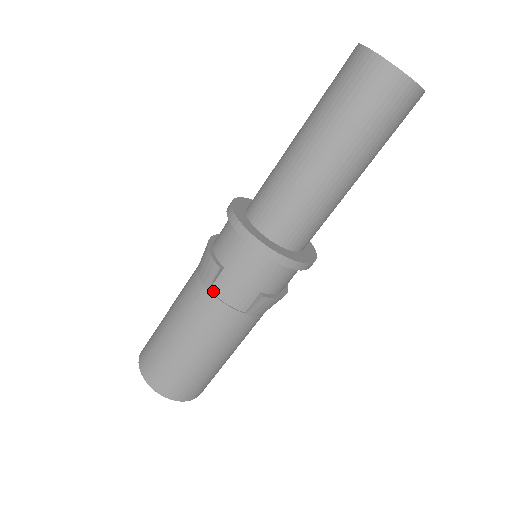
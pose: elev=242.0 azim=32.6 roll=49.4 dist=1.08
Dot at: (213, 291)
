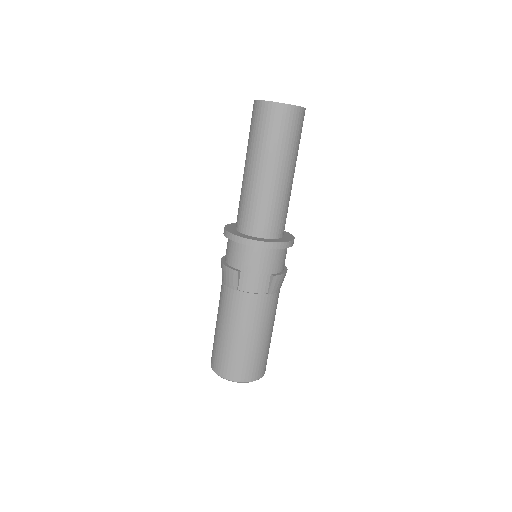
Dot at: (241, 289)
